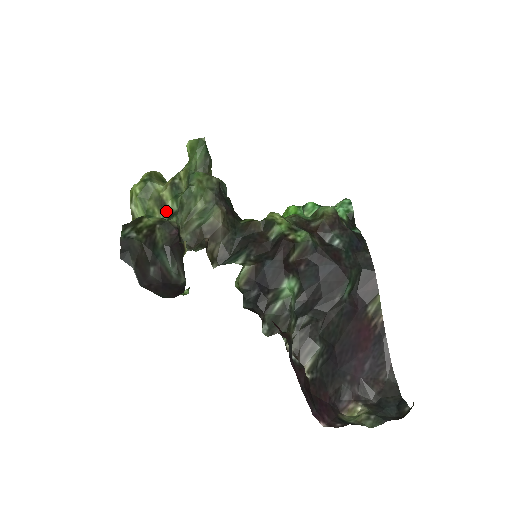
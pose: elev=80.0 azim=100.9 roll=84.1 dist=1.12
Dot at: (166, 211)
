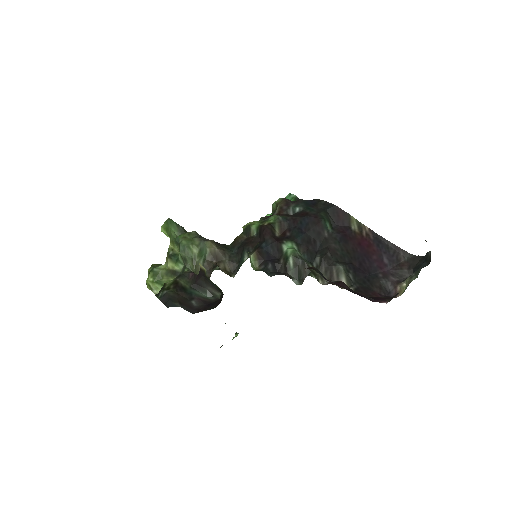
Dot at: (178, 274)
